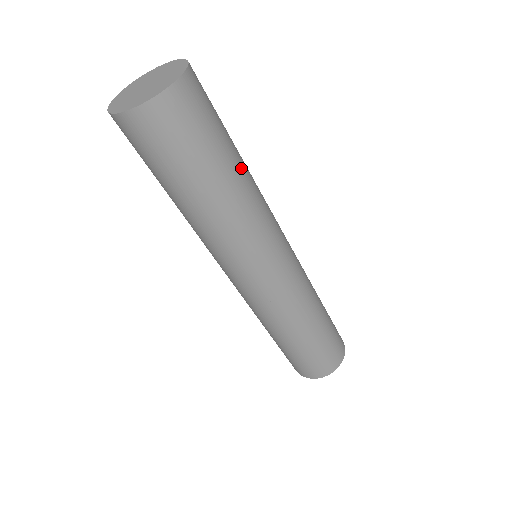
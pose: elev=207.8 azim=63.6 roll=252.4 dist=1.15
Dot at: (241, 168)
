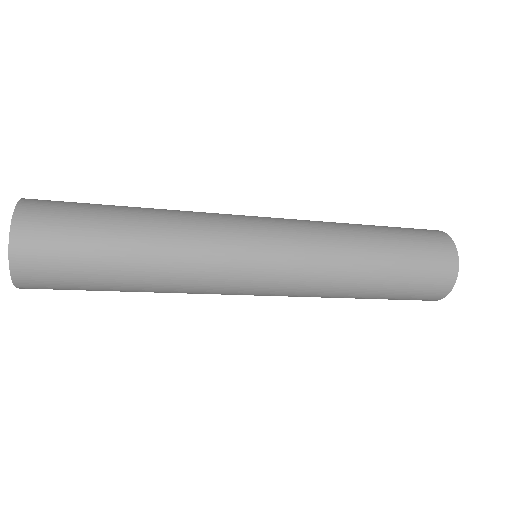
Dot at: (139, 224)
